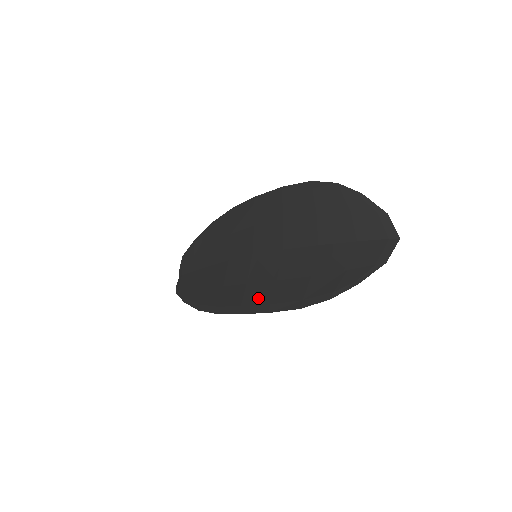
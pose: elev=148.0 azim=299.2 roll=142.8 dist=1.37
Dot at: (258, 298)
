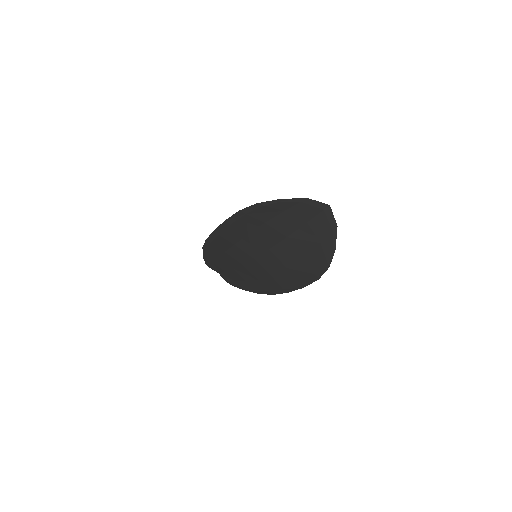
Dot at: (288, 282)
